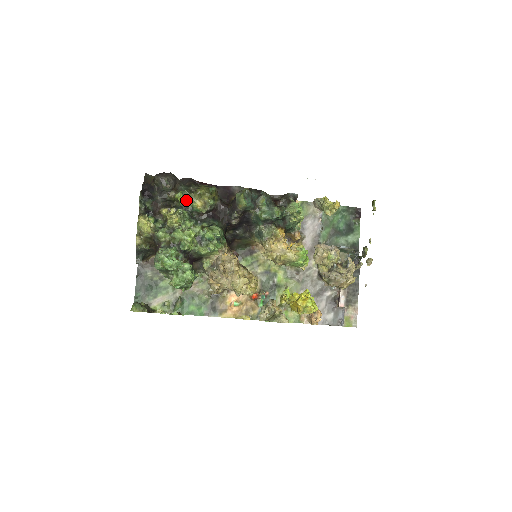
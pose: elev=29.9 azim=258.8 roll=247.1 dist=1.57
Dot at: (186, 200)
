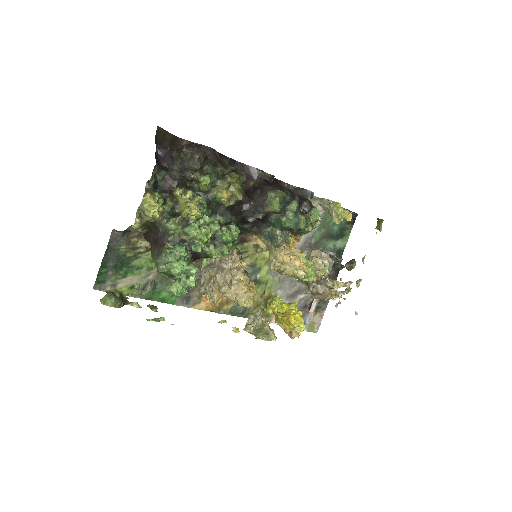
Dot at: (210, 186)
